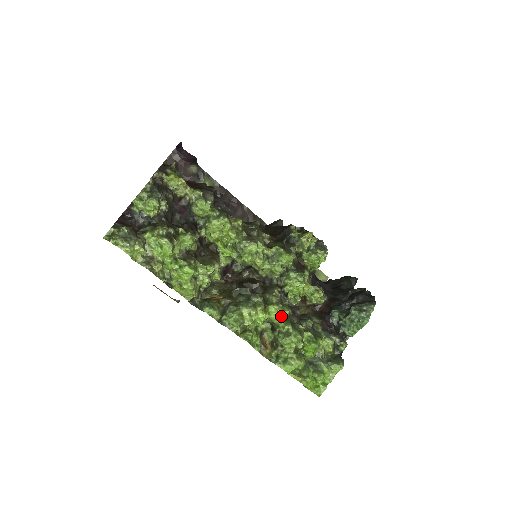
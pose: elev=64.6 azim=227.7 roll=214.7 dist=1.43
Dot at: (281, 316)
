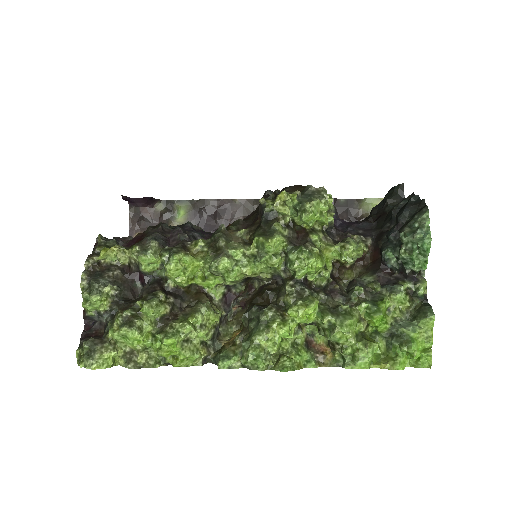
Dot at: (308, 314)
